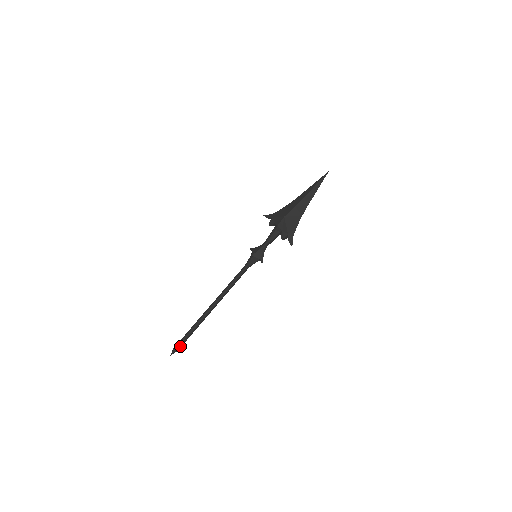
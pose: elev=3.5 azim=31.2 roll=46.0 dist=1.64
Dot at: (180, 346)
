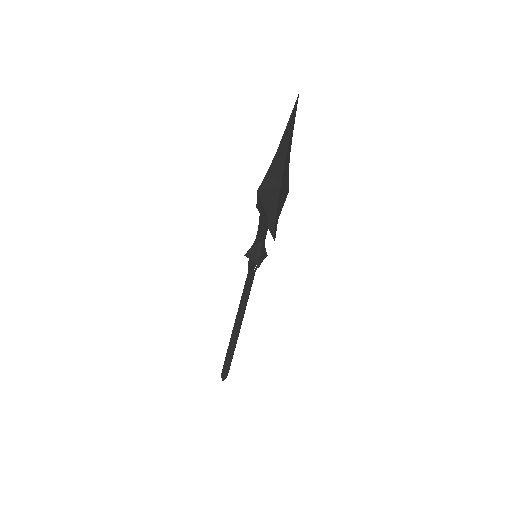
Dot at: (226, 372)
